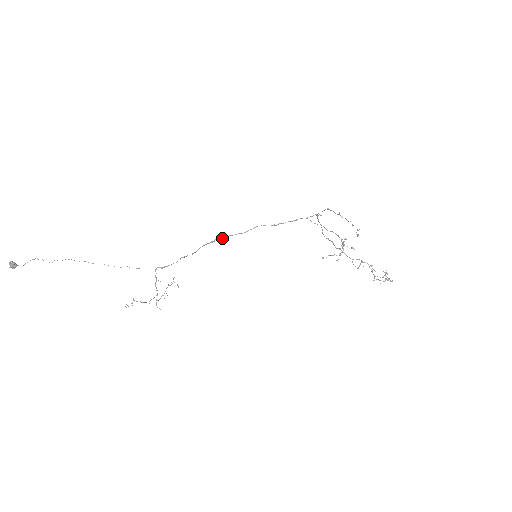
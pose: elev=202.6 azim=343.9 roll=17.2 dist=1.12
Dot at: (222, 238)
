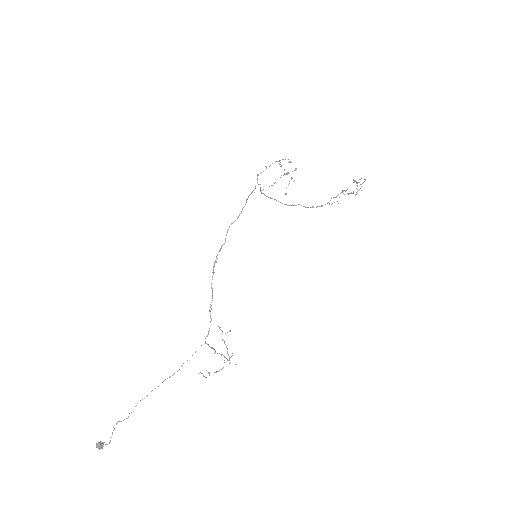
Dot at: (215, 262)
